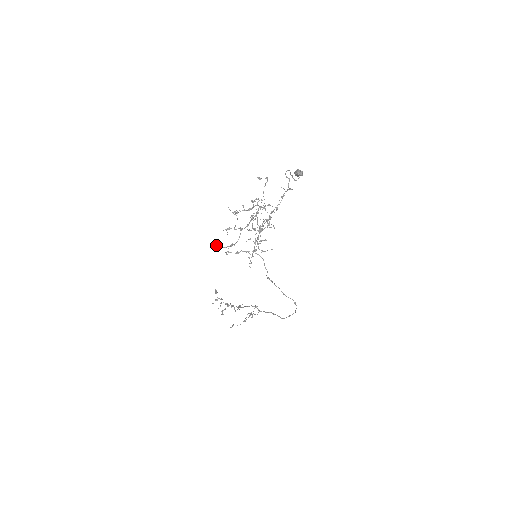
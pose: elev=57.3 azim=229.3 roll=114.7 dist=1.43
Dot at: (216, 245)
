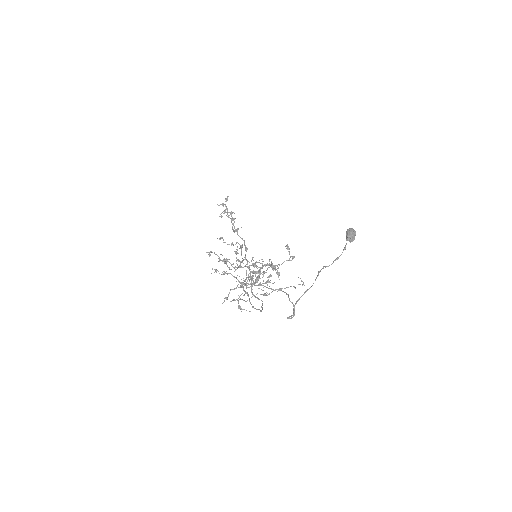
Dot at: (211, 251)
